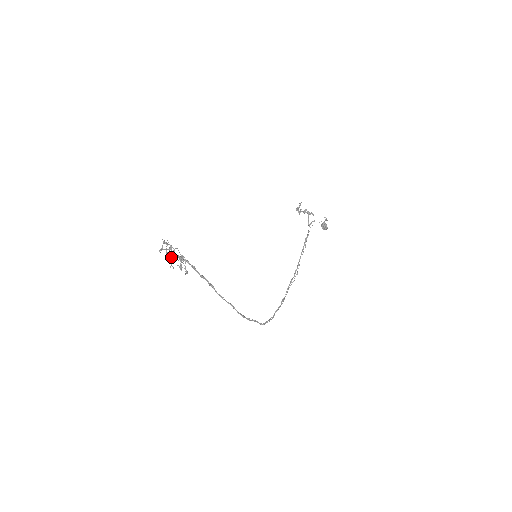
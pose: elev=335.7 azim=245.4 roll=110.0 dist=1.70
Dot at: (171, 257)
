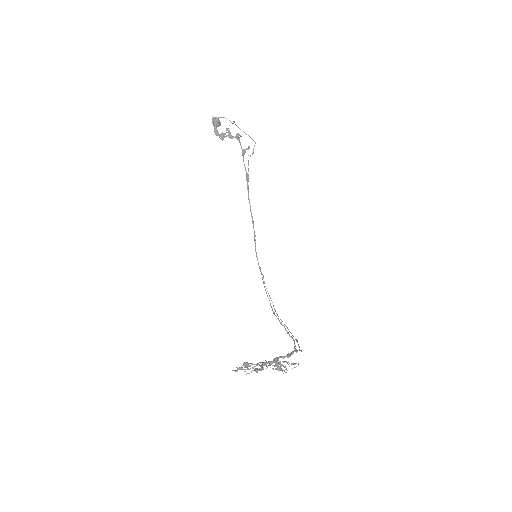
Dot at: occluded
